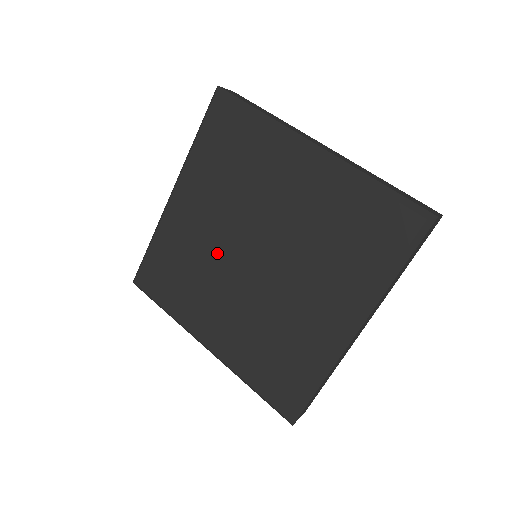
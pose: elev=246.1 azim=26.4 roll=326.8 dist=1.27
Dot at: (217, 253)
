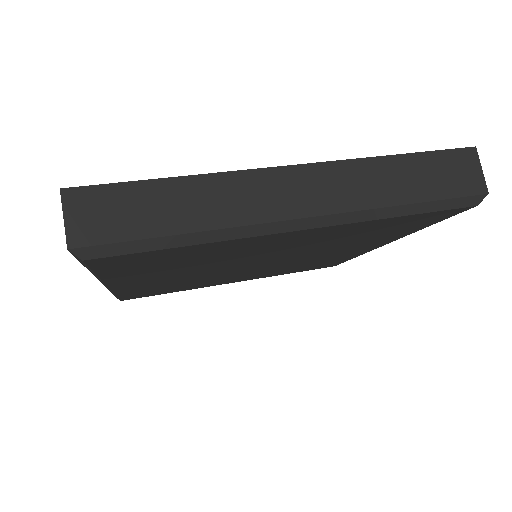
Dot at: (211, 275)
